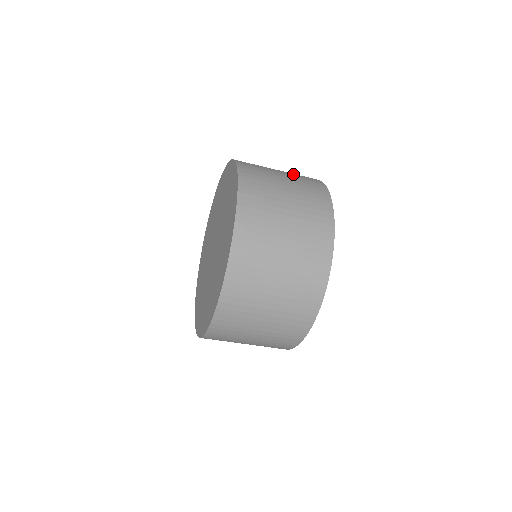
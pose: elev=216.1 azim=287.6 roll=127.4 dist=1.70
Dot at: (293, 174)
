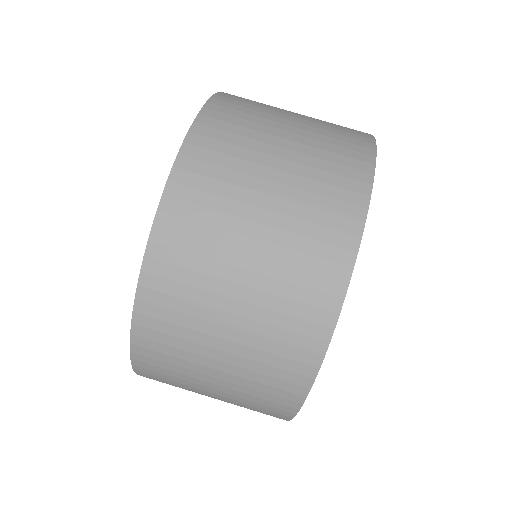
Dot at: occluded
